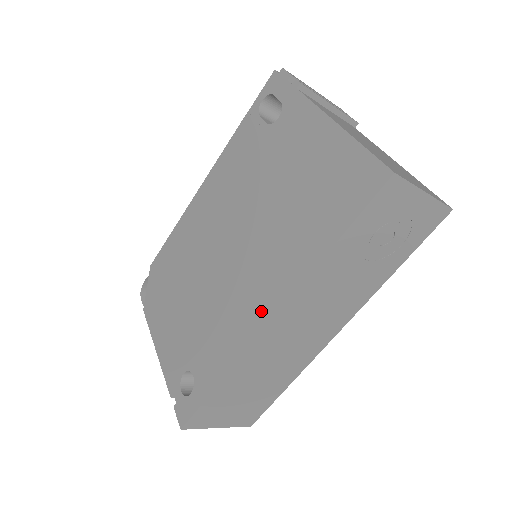
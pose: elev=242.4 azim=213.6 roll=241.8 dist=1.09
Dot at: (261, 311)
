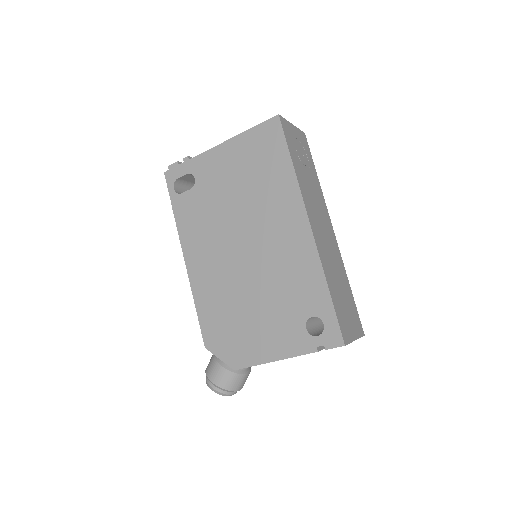
Dot at: (300, 231)
